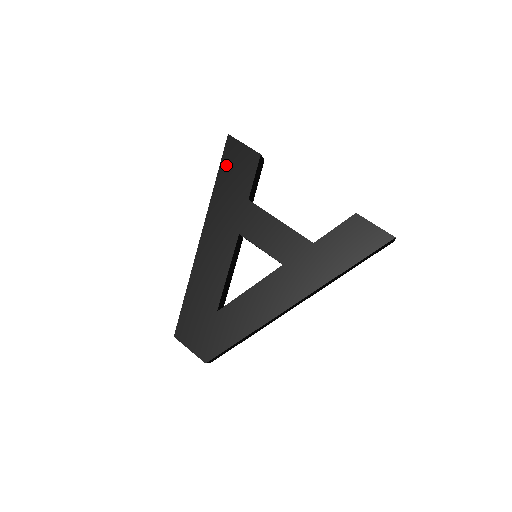
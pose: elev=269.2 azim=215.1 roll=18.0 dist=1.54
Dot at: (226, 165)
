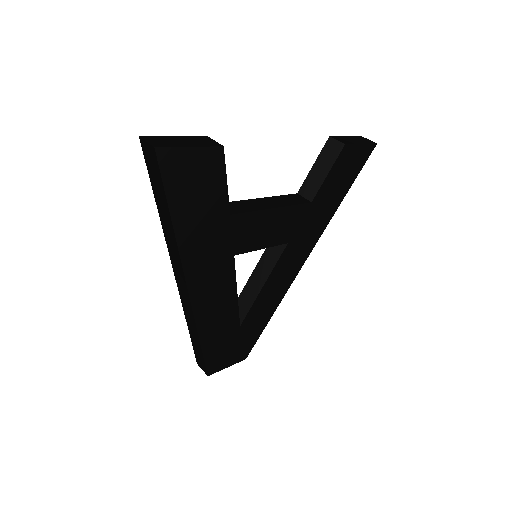
Dot at: (178, 197)
